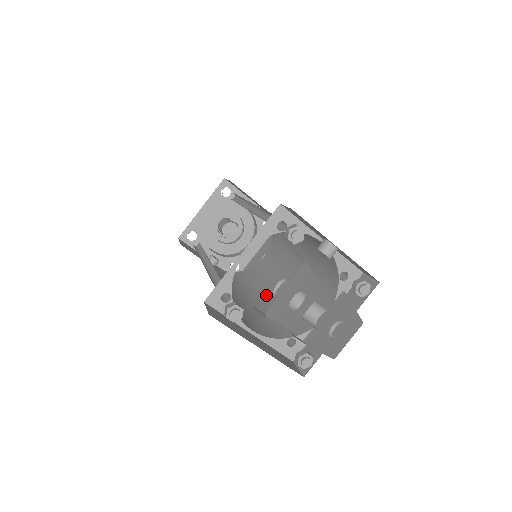
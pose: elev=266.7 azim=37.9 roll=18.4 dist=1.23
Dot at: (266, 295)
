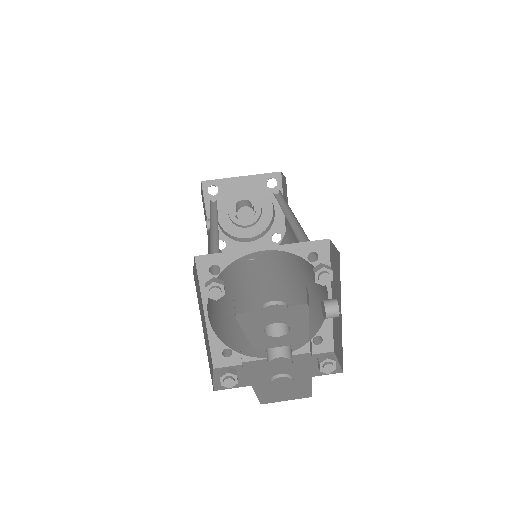
Dot at: (233, 293)
